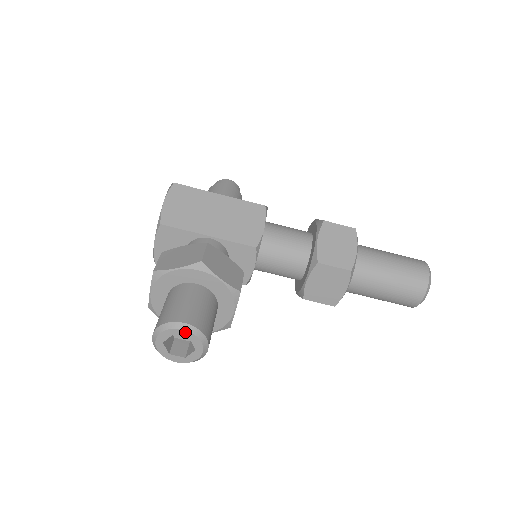
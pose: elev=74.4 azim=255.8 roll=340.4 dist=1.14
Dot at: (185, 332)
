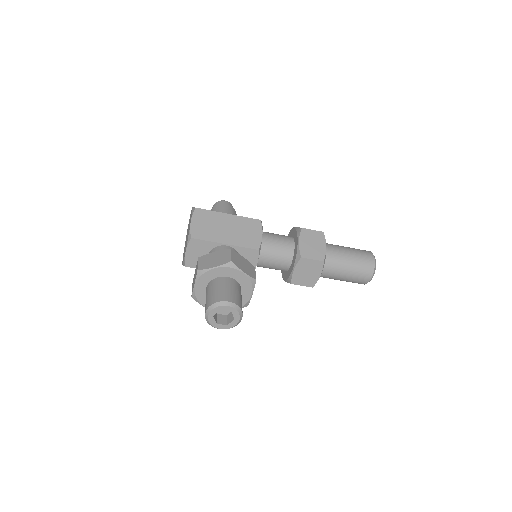
Dot at: (229, 307)
